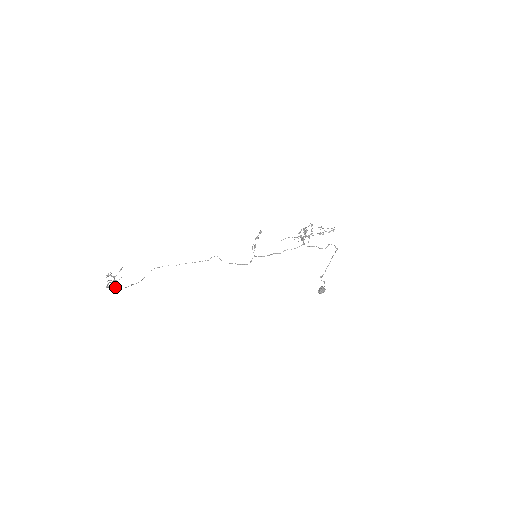
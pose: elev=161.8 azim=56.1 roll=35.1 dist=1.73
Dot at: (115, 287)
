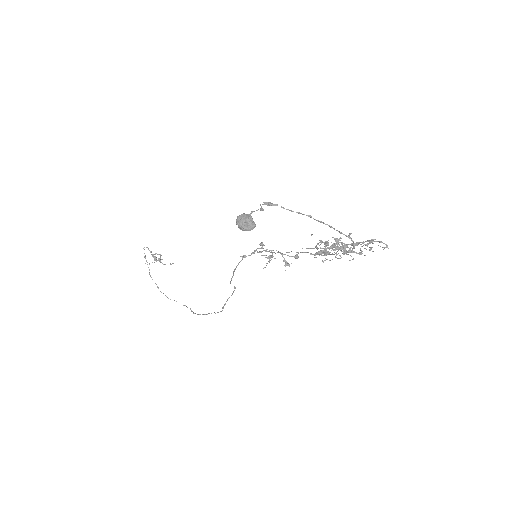
Dot at: occluded
